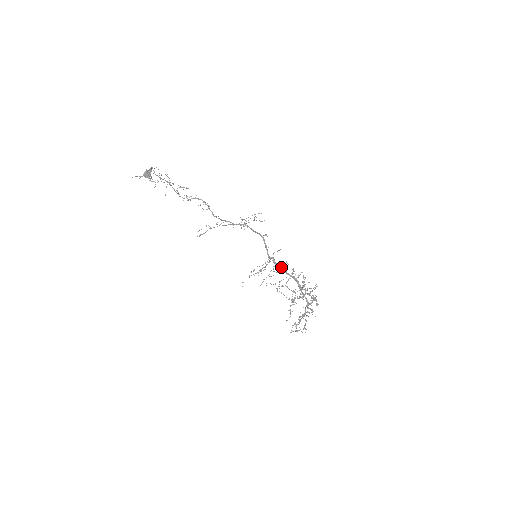
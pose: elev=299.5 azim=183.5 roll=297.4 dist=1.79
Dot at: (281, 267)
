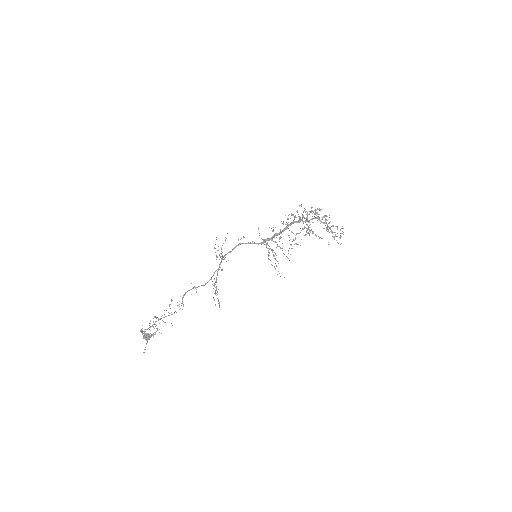
Dot at: (276, 234)
